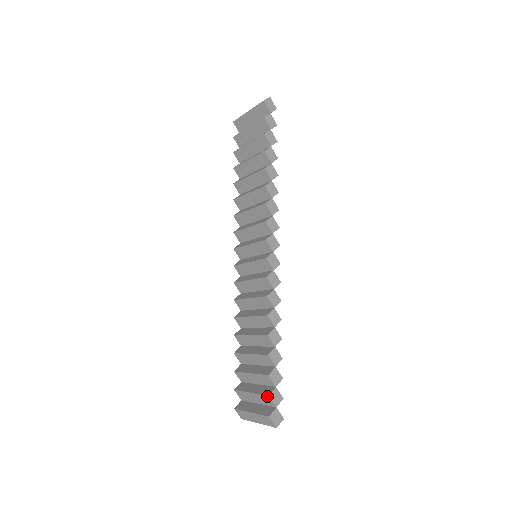
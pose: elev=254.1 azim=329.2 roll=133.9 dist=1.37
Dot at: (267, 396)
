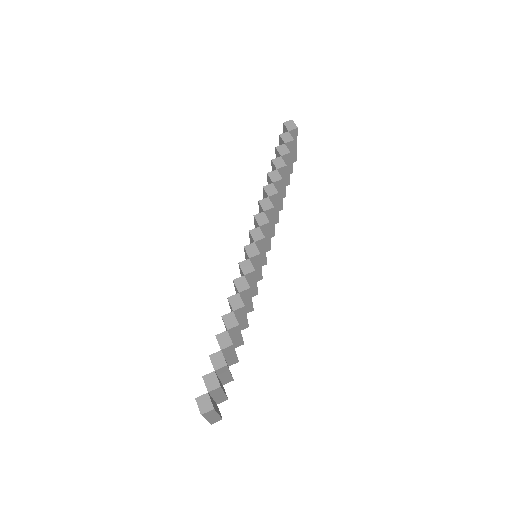
Dot at: (203, 378)
